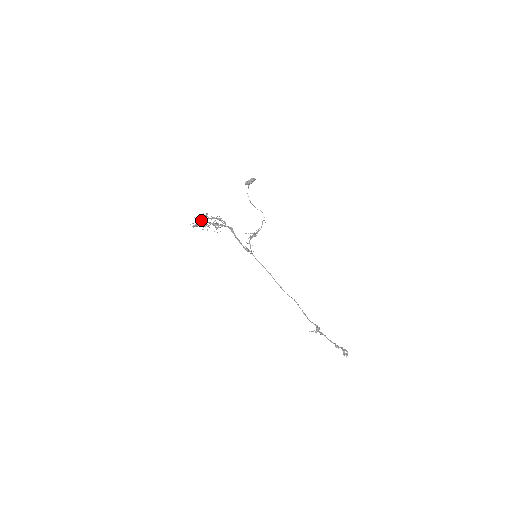
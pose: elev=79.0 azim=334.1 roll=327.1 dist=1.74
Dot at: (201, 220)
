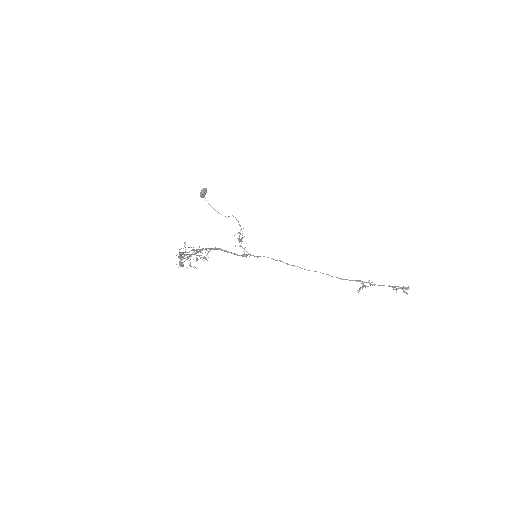
Dot at: (183, 258)
